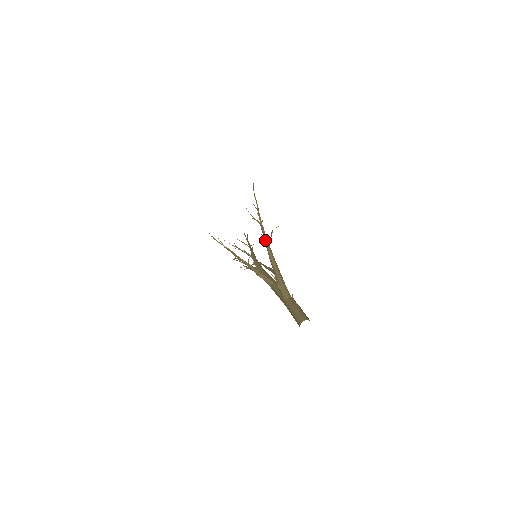
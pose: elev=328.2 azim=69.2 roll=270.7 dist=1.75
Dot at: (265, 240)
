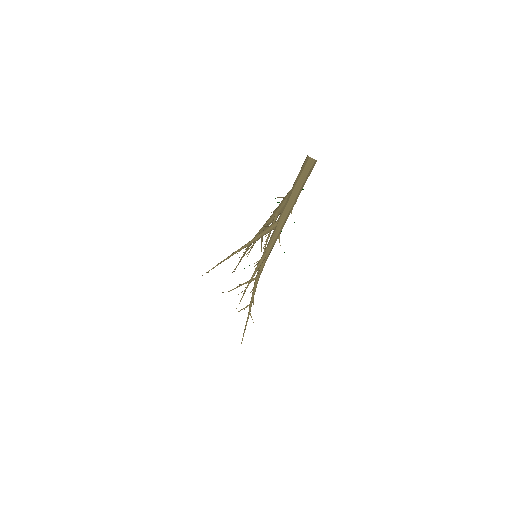
Dot at: (256, 234)
